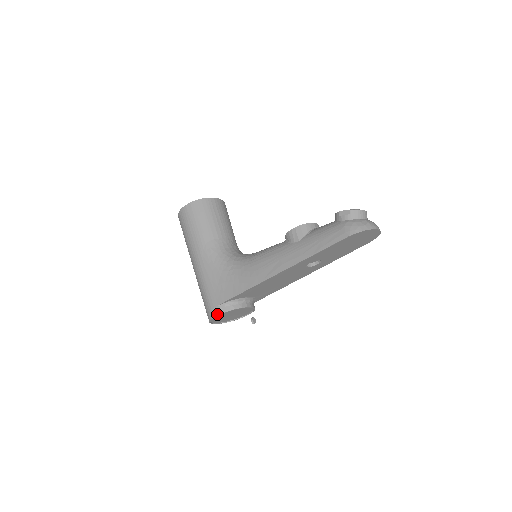
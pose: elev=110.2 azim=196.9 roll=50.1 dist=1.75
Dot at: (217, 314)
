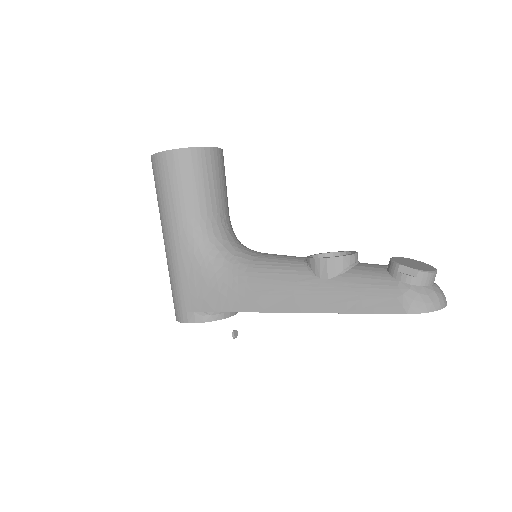
Dot at: (189, 321)
